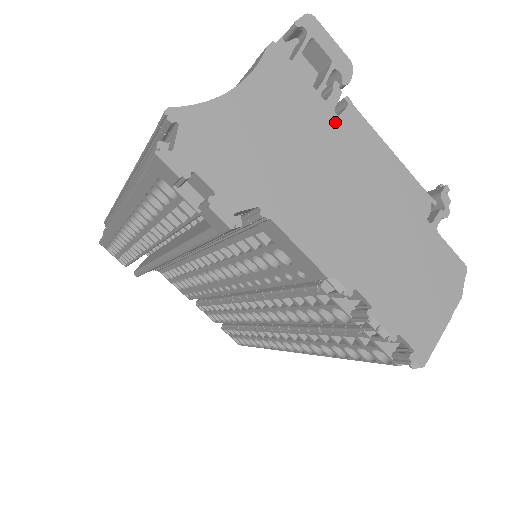
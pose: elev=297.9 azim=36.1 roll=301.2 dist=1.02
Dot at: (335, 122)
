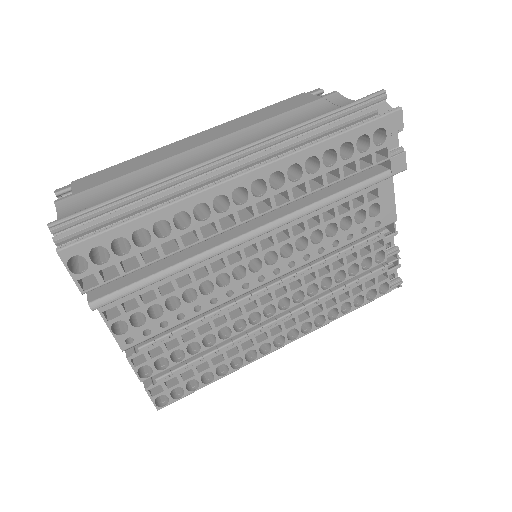
Dot at: occluded
